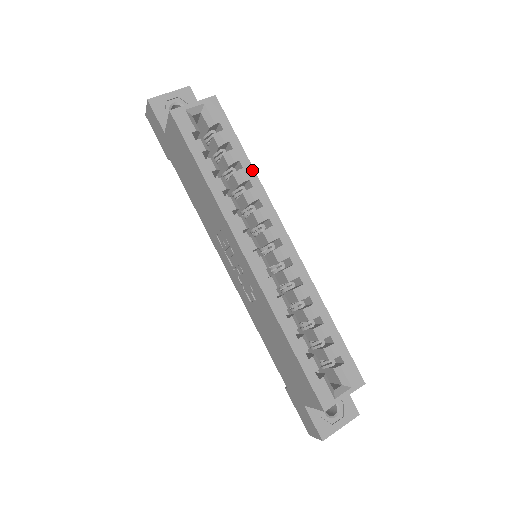
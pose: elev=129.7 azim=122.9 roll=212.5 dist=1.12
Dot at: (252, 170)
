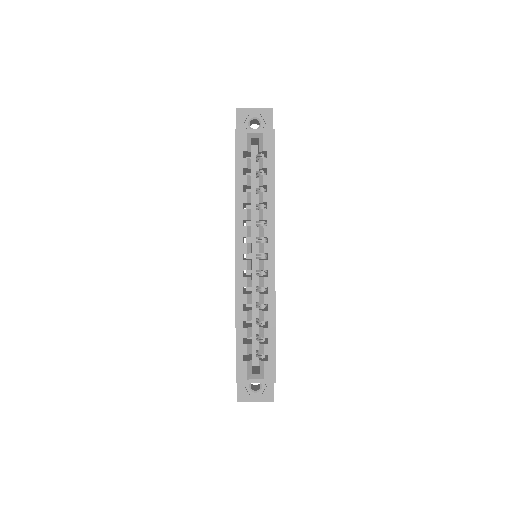
Dot at: (273, 196)
